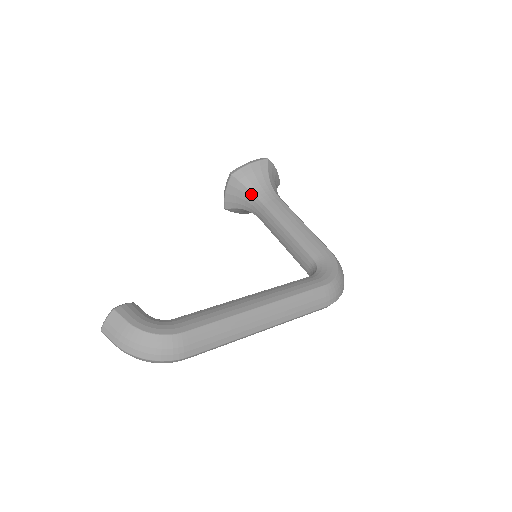
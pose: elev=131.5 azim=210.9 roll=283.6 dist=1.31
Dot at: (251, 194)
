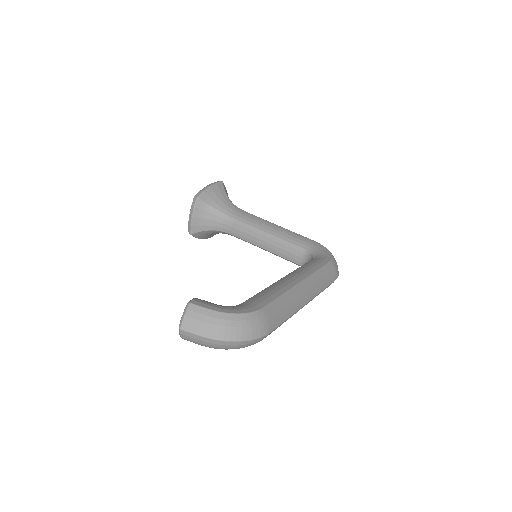
Dot at: (218, 212)
